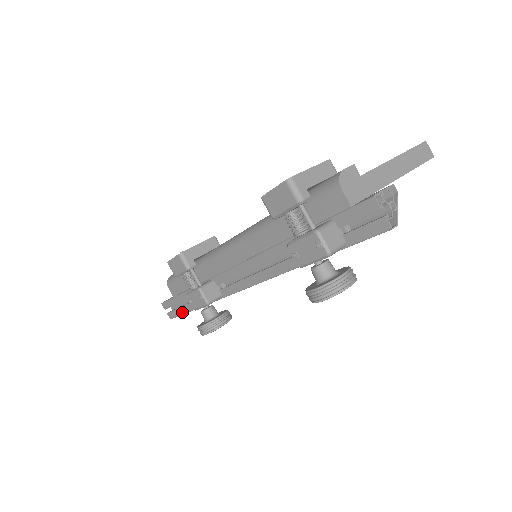
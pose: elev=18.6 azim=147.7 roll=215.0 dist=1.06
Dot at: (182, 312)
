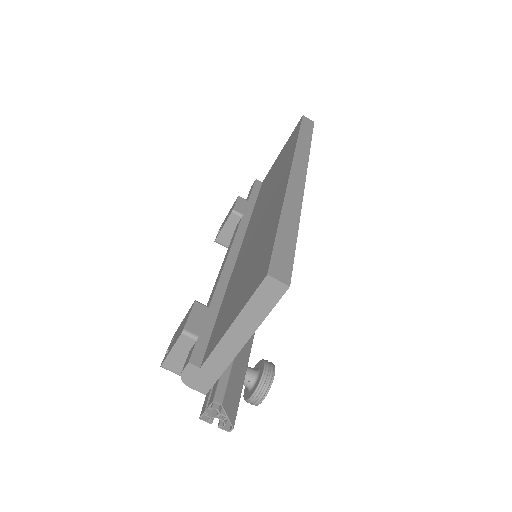
Dot at: occluded
